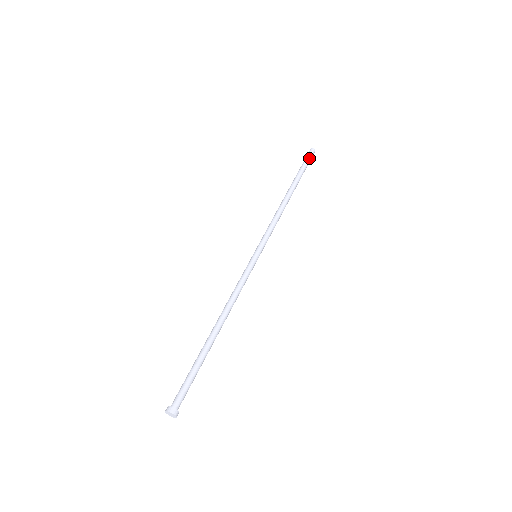
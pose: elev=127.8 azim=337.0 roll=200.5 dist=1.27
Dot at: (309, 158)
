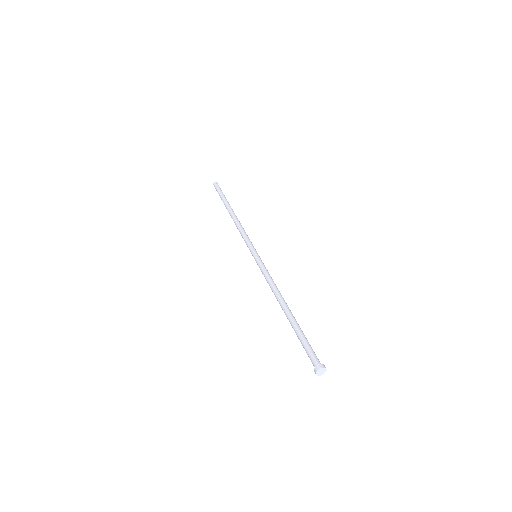
Dot at: (220, 188)
